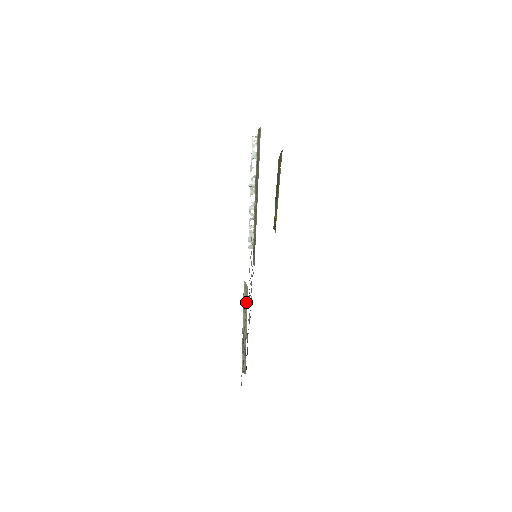
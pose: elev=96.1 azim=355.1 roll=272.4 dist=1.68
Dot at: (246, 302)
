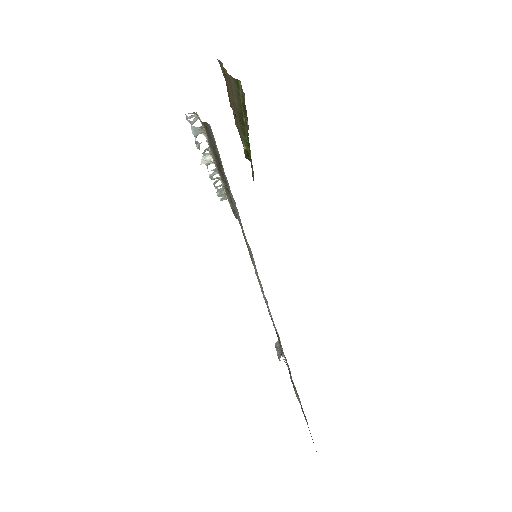
Dot at: (285, 362)
